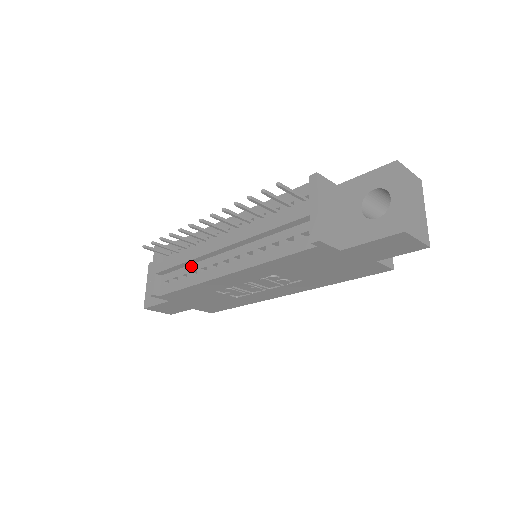
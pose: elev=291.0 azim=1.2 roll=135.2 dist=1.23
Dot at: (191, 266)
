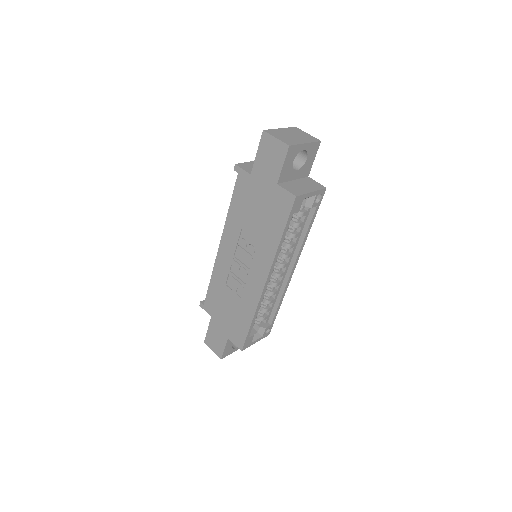
Dot at: occluded
